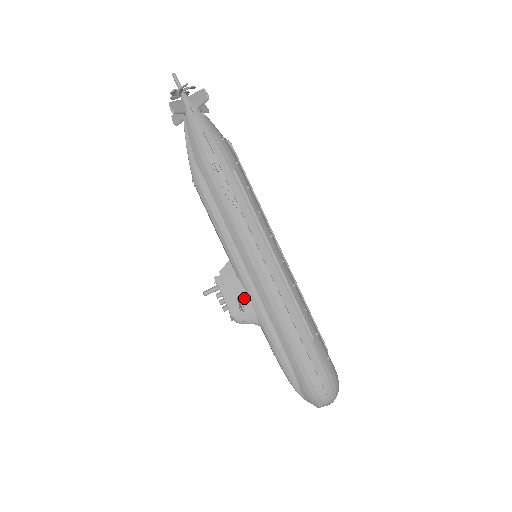
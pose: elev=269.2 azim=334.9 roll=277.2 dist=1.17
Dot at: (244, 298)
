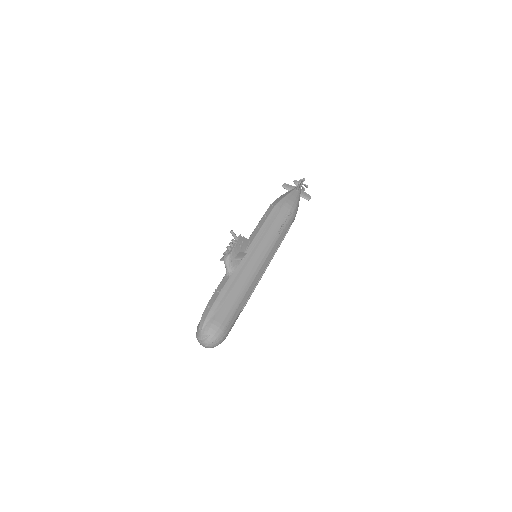
Dot at: occluded
